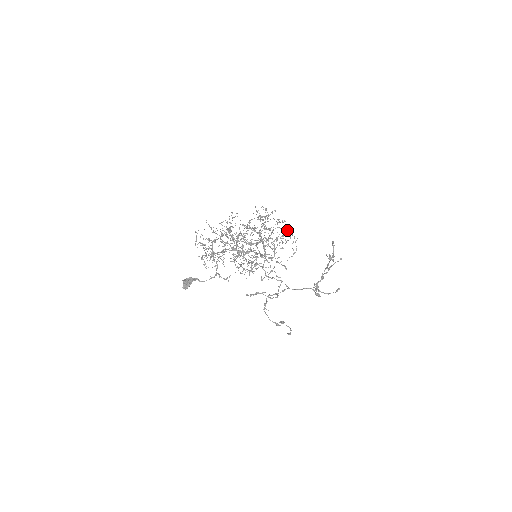
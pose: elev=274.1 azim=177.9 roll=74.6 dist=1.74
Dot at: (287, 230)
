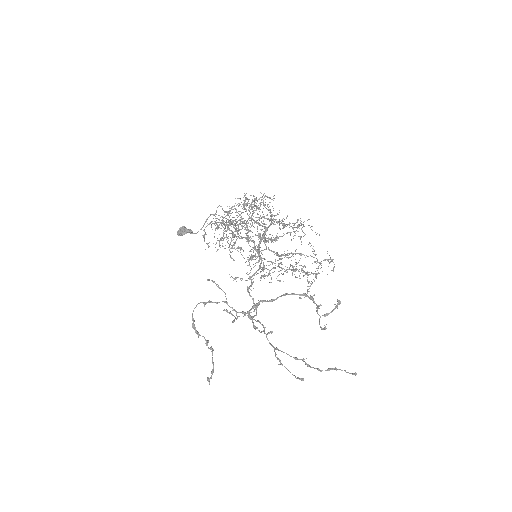
Dot at: (318, 272)
